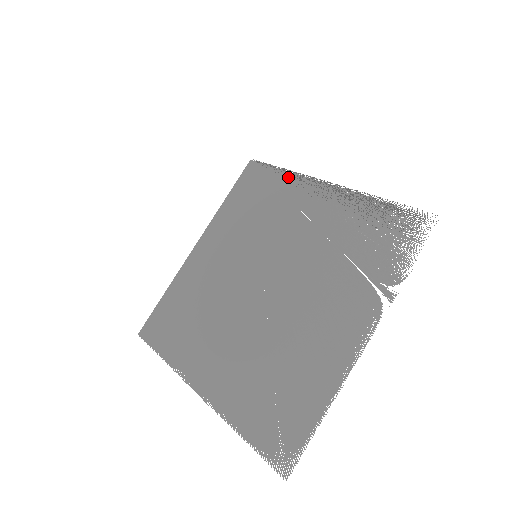
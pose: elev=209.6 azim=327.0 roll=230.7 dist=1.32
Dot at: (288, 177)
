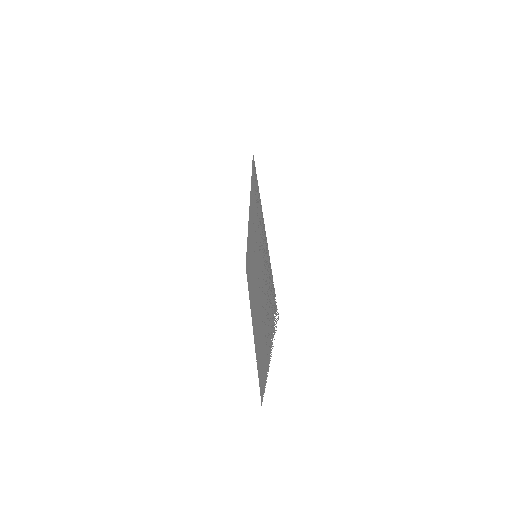
Dot at: (258, 195)
